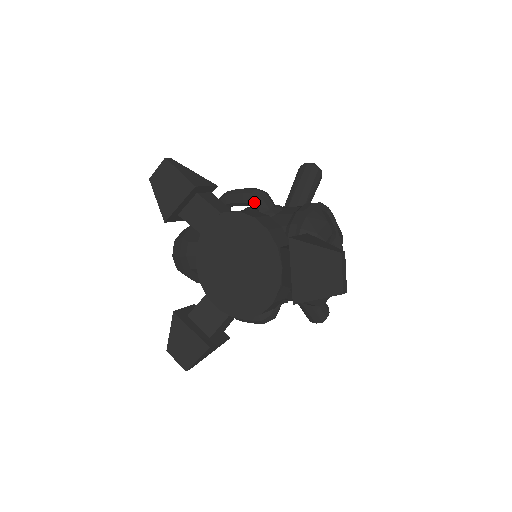
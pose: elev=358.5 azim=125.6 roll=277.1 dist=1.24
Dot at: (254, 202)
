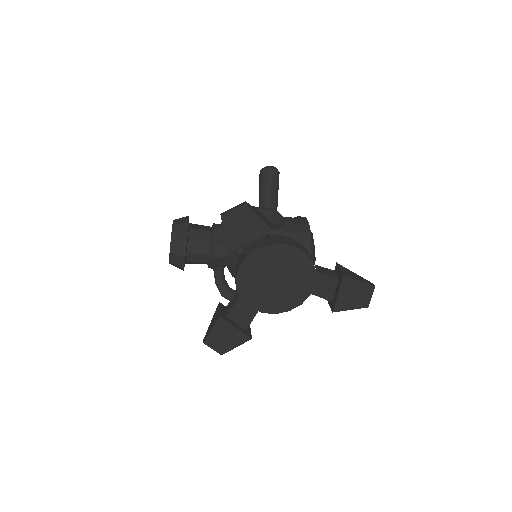
Dot at: (273, 222)
